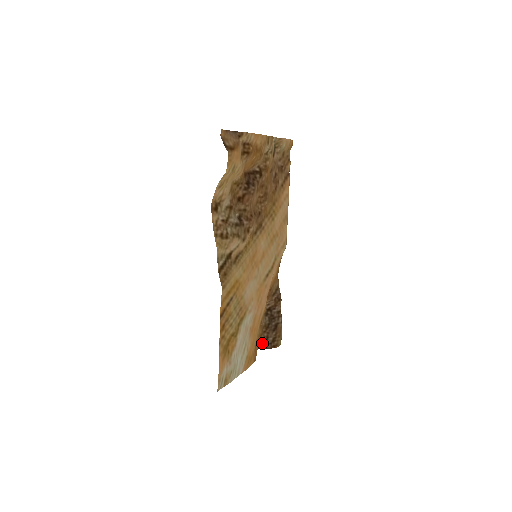
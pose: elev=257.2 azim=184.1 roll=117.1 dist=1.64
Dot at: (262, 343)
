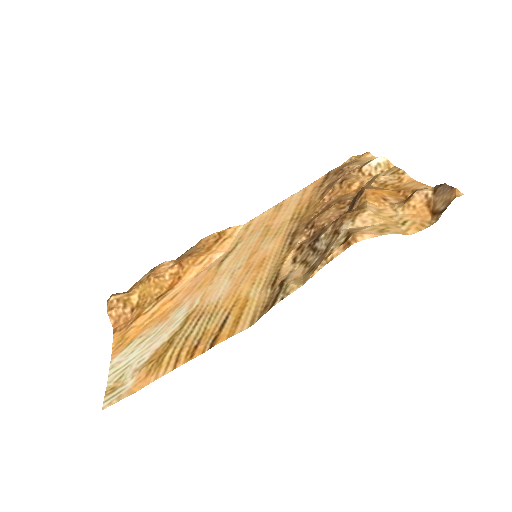
Dot at: occluded
